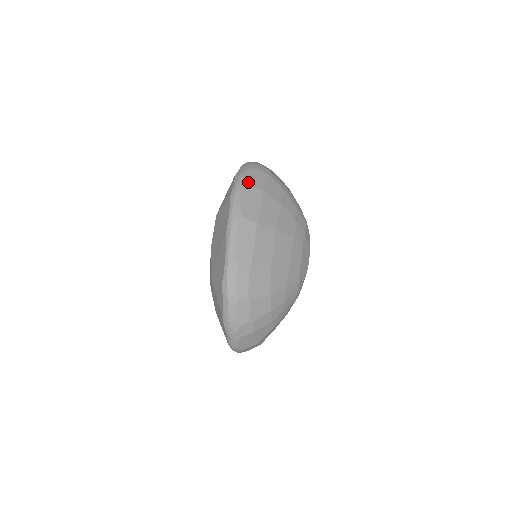
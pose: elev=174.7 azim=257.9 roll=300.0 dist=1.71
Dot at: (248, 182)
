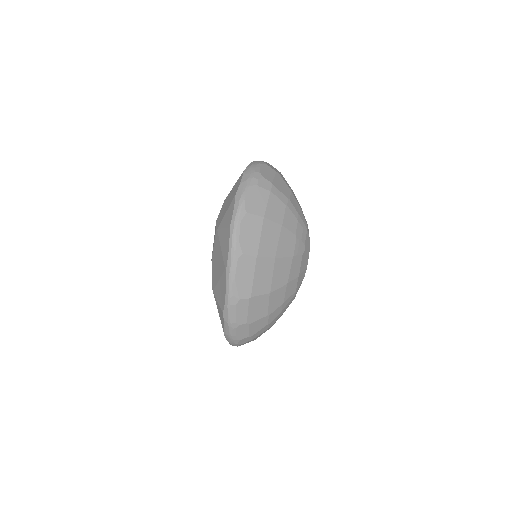
Dot at: (248, 209)
